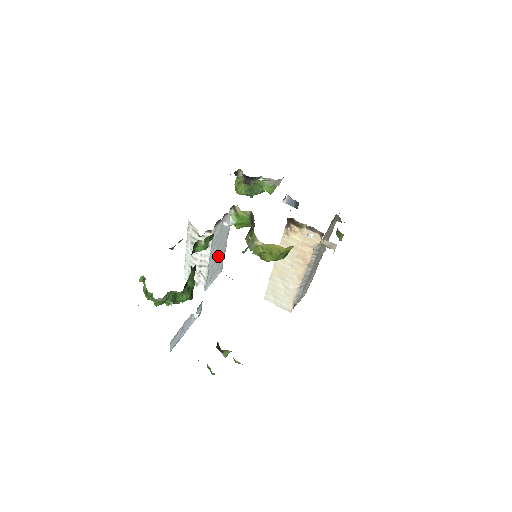
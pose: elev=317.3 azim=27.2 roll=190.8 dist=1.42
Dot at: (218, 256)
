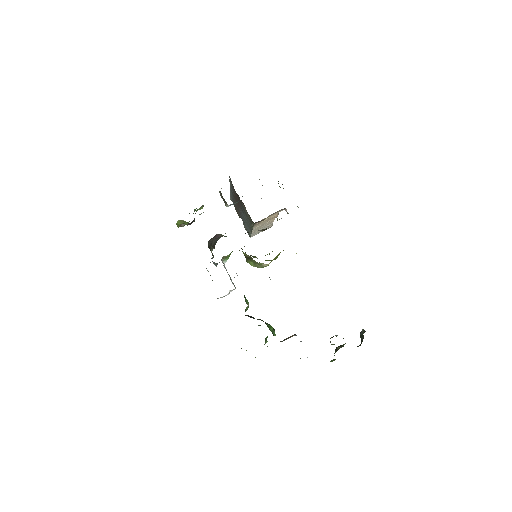
Dot at: (228, 274)
